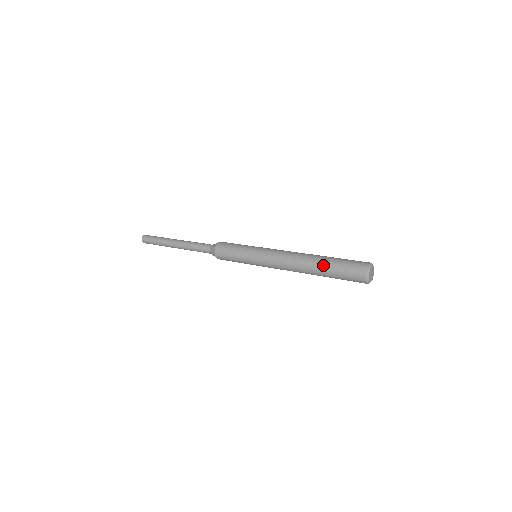
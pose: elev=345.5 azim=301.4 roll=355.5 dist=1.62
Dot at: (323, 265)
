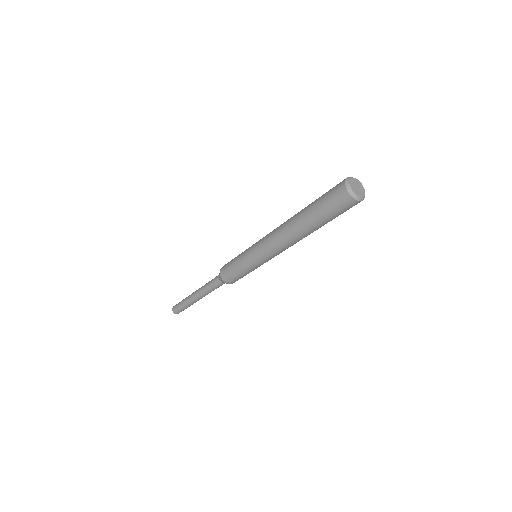
Dot at: (305, 210)
